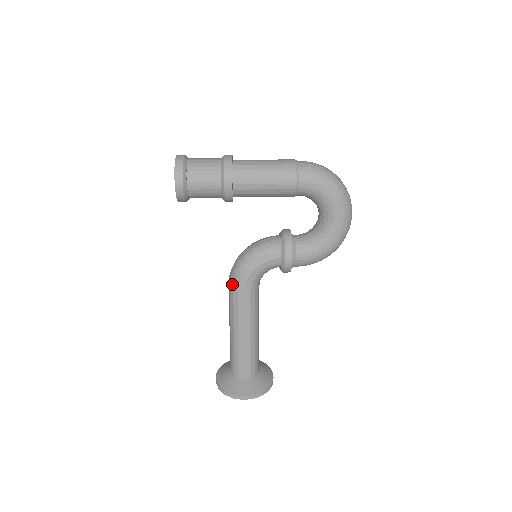
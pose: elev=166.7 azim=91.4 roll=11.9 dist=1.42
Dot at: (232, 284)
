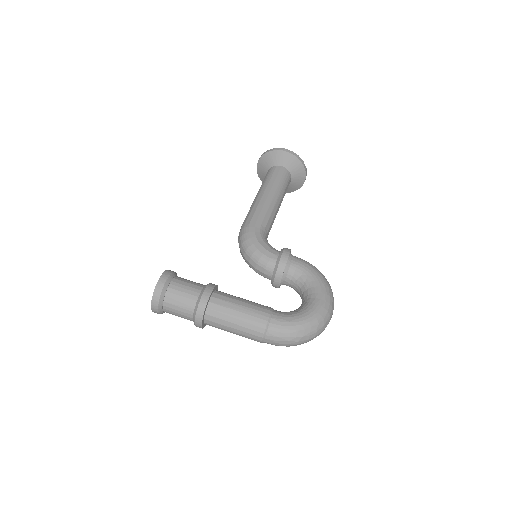
Dot at: occluded
